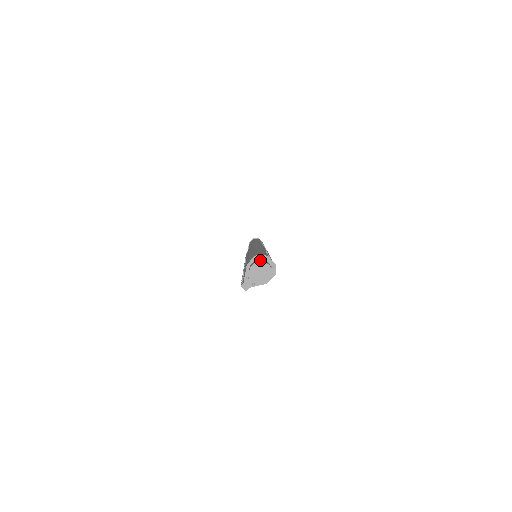
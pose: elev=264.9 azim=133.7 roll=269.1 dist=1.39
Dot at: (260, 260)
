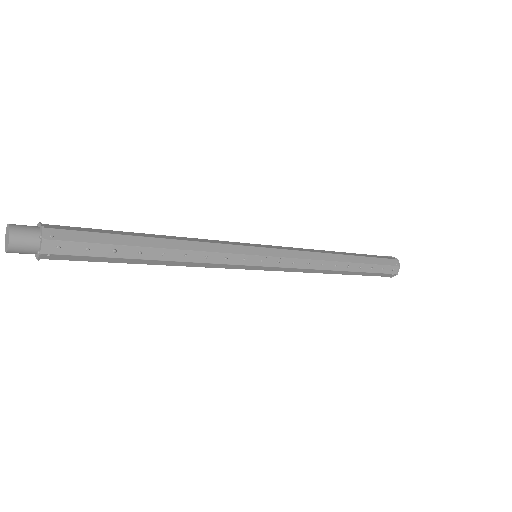
Dot at: (26, 232)
